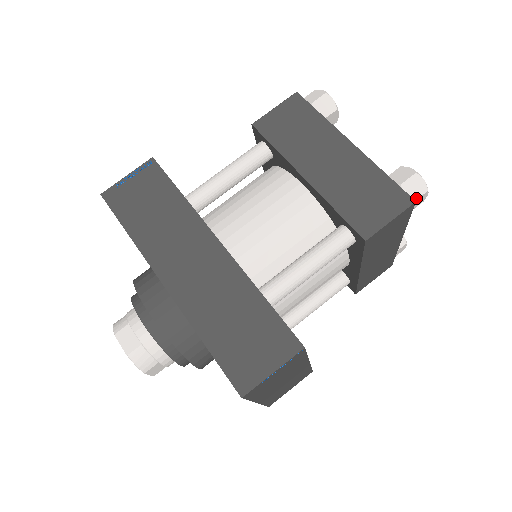
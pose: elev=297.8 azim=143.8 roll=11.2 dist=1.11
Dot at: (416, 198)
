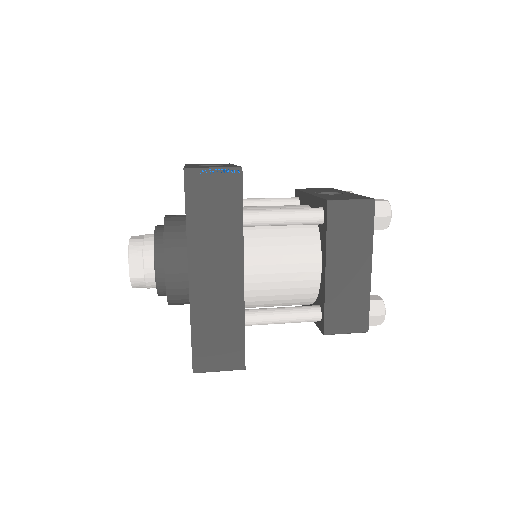
Dot at: (371, 325)
